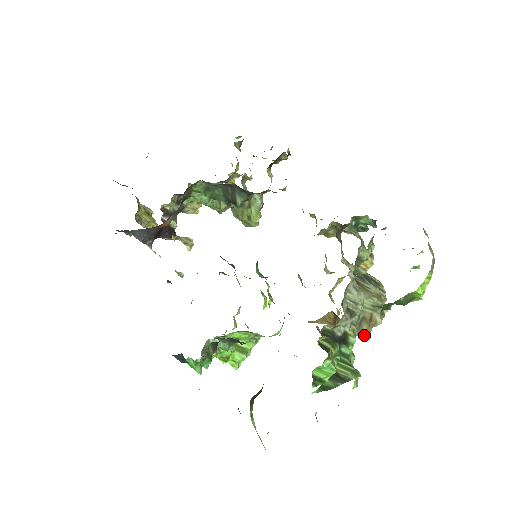
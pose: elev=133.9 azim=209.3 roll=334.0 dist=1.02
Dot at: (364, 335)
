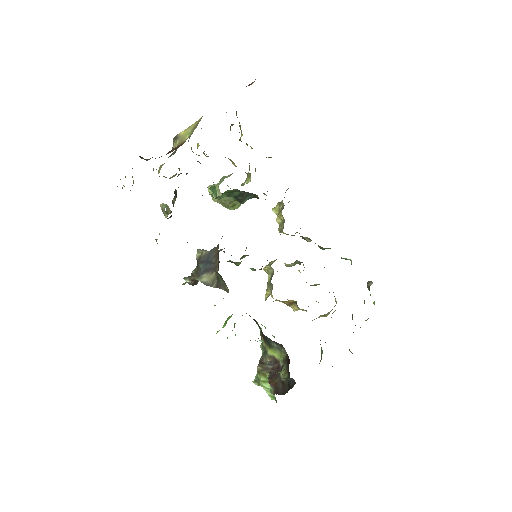
Dot at: occluded
